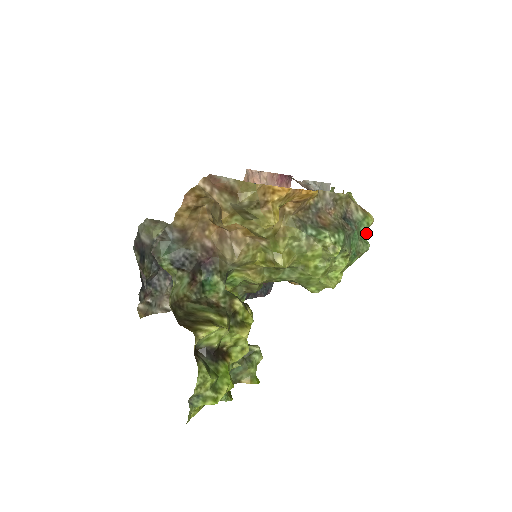
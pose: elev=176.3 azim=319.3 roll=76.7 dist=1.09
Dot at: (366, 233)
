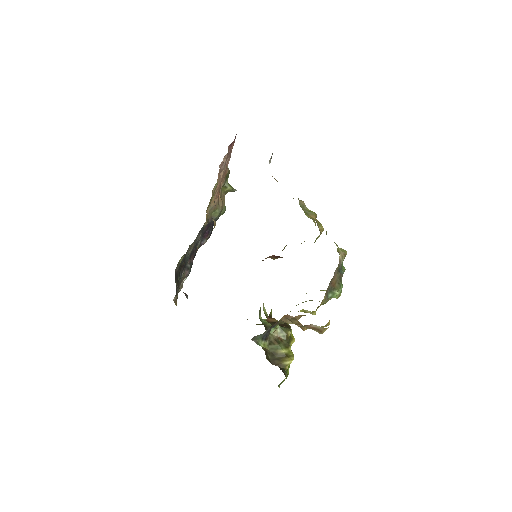
Dot at: occluded
